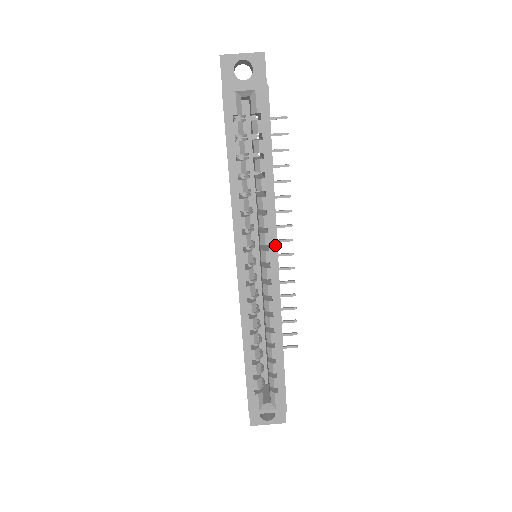
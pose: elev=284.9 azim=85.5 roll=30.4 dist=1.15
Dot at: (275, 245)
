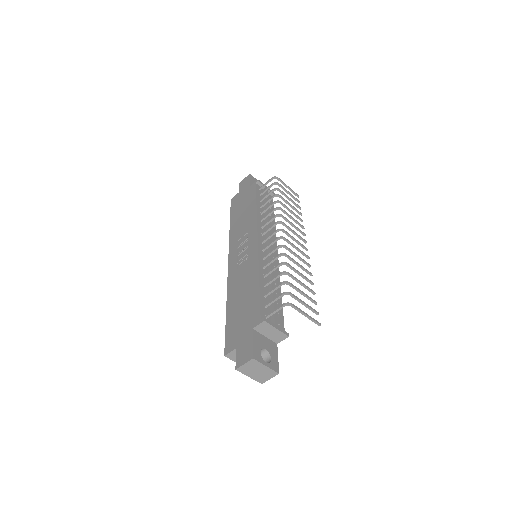
Dot at: occluded
